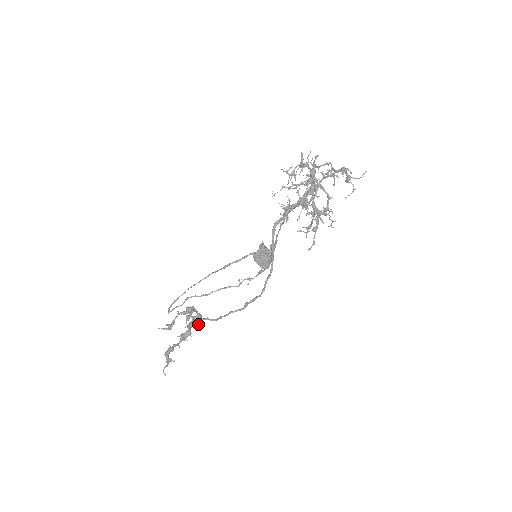
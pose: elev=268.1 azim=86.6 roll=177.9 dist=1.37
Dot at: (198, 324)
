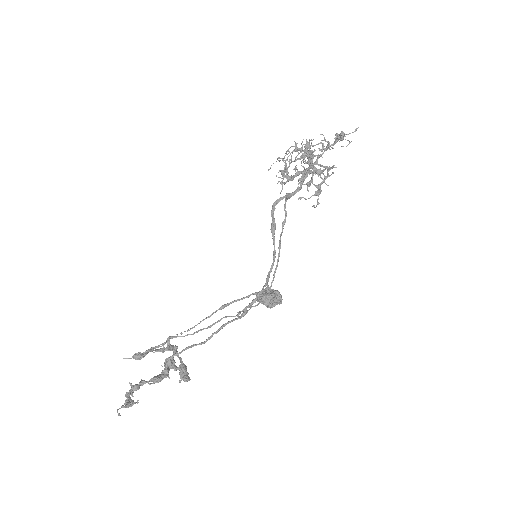
Dot at: (181, 378)
